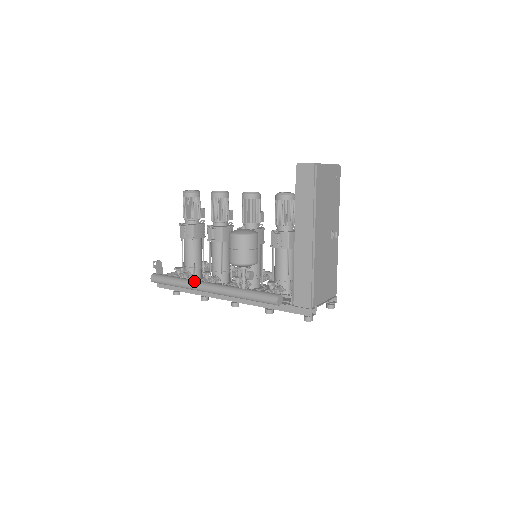
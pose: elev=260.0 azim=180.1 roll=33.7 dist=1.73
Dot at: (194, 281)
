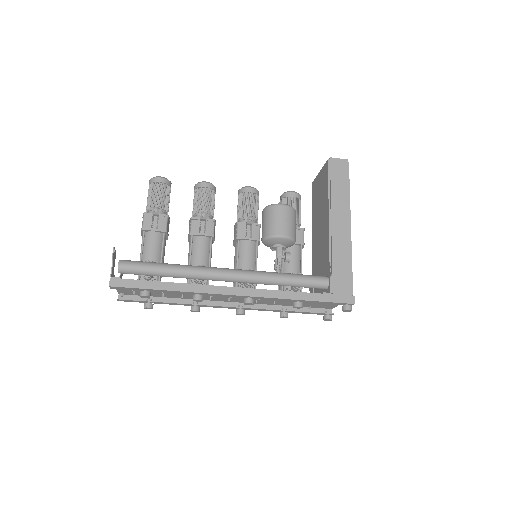
Dot at: (202, 266)
